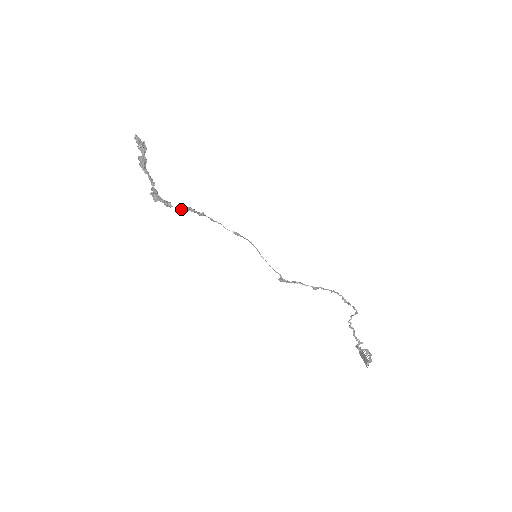
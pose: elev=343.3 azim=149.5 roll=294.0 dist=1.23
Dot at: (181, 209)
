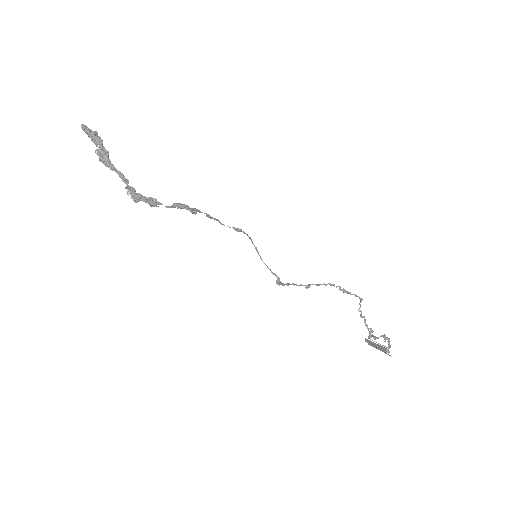
Dot at: (171, 207)
